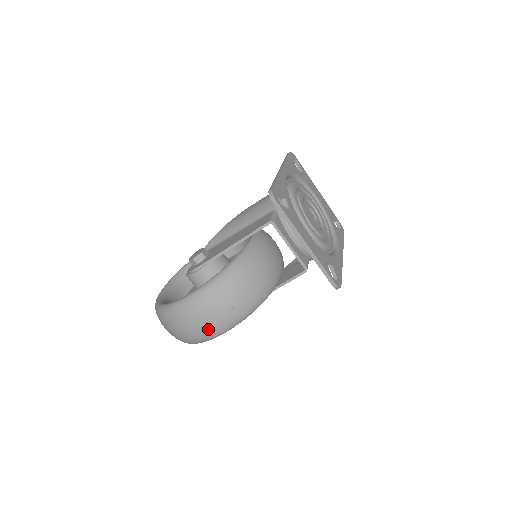
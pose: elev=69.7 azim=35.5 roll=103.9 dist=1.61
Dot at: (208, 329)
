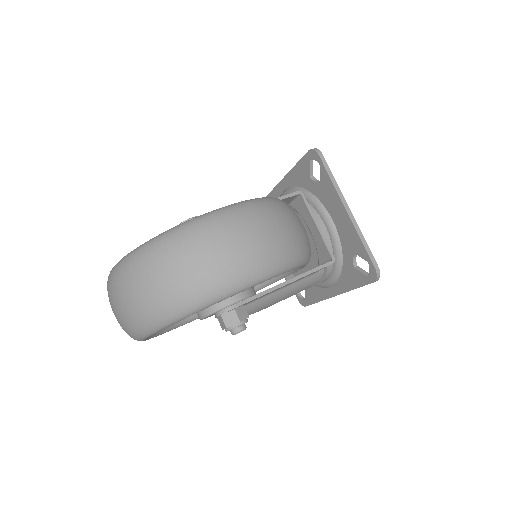
Dot at: (254, 256)
